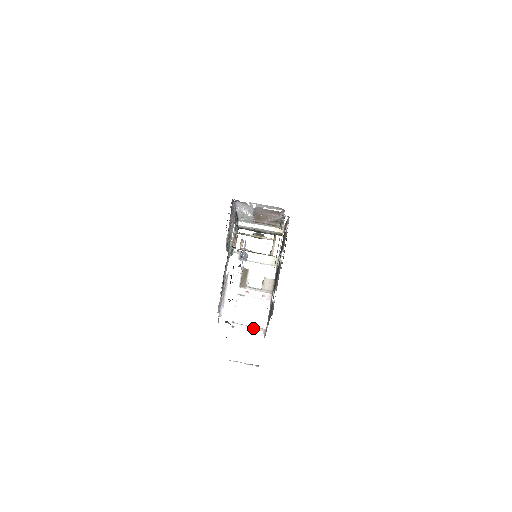
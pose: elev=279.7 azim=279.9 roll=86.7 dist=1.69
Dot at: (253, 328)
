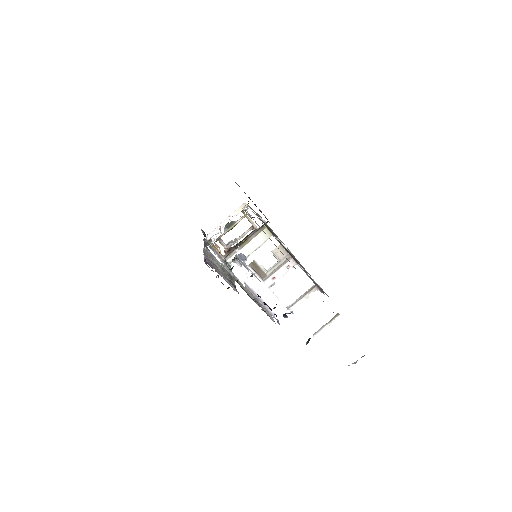
Dot at: (307, 296)
